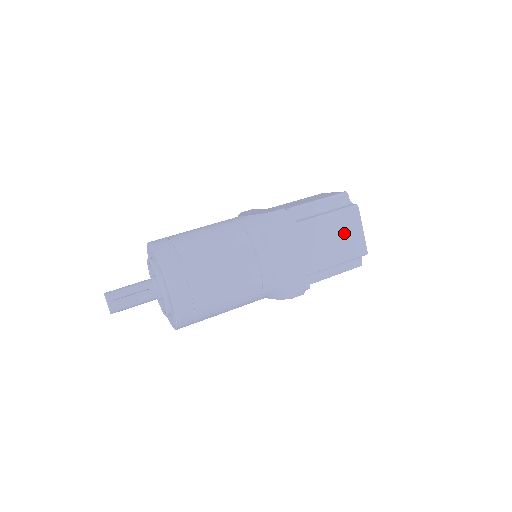
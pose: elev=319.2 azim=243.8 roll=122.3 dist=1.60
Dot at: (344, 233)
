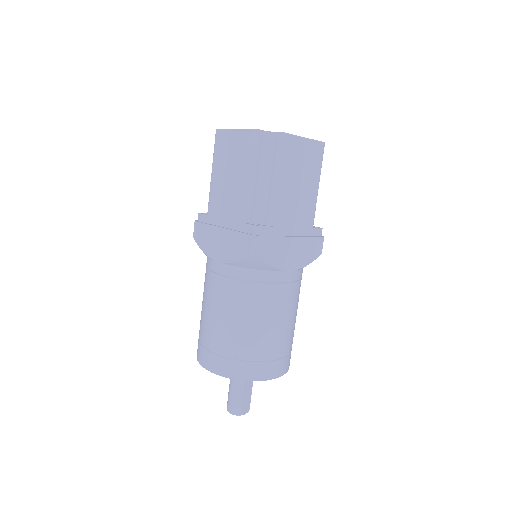
Dot at: (299, 166)
